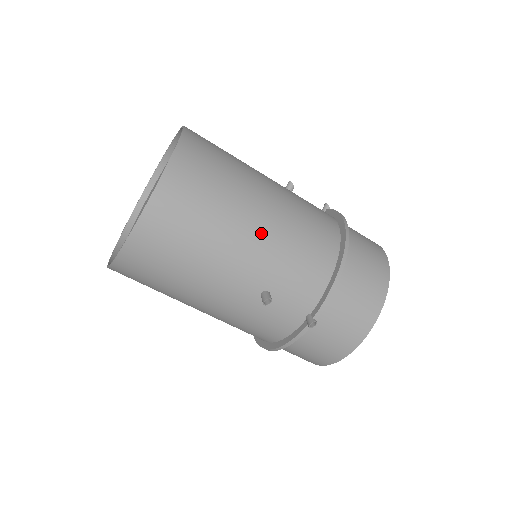
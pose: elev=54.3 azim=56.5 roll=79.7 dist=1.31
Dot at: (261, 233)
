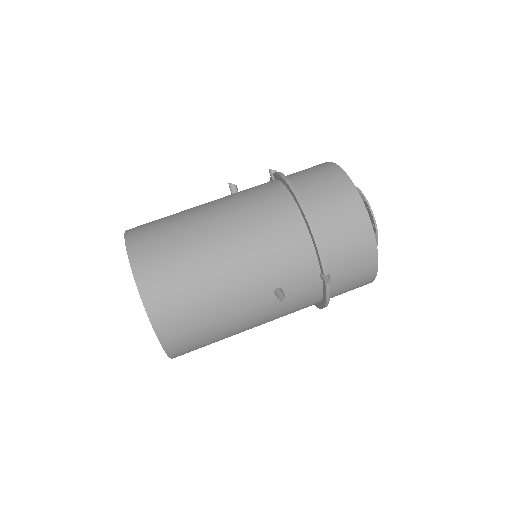
Dot at: occluded
